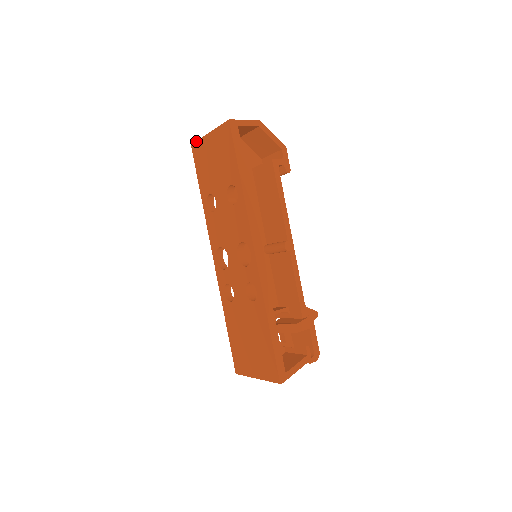
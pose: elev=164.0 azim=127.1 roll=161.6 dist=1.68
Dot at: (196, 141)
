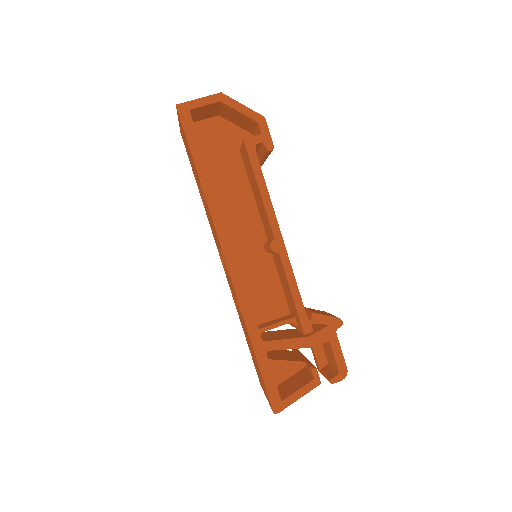
Dot at: occluded
